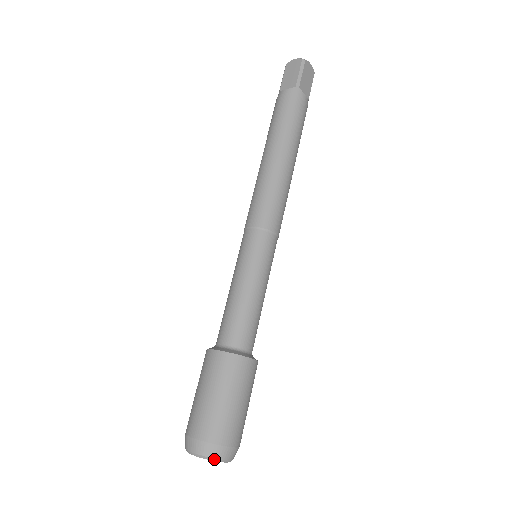
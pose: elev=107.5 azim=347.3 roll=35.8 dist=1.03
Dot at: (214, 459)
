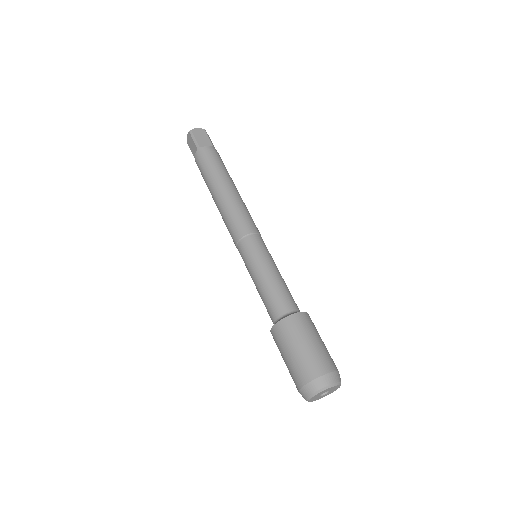
Dot at: occluded
